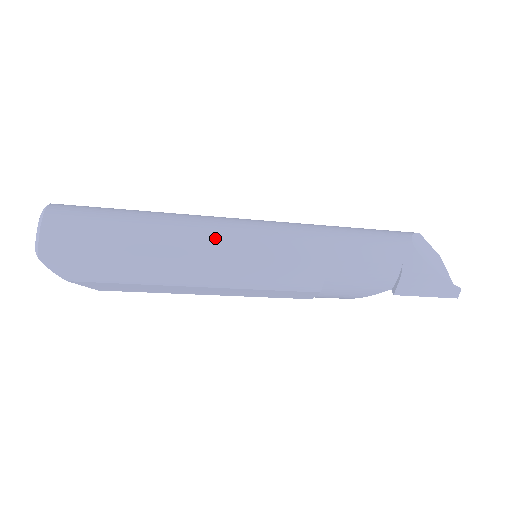
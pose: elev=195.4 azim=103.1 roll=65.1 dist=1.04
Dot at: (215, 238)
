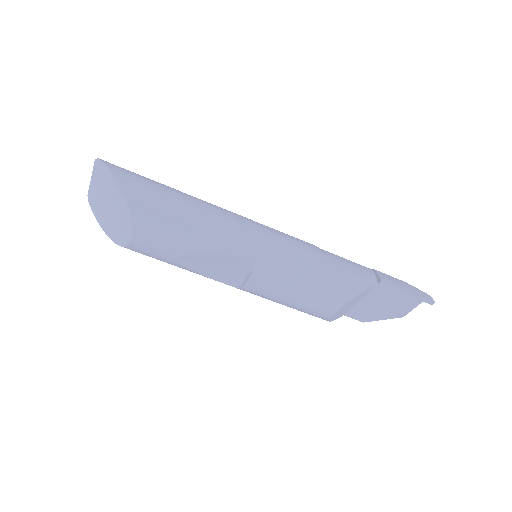
Dot at: occluded
